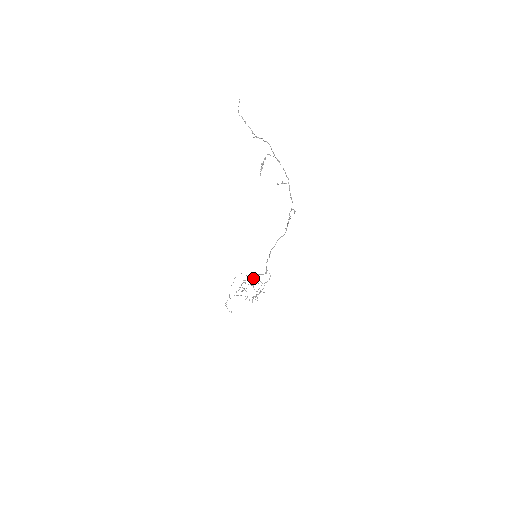
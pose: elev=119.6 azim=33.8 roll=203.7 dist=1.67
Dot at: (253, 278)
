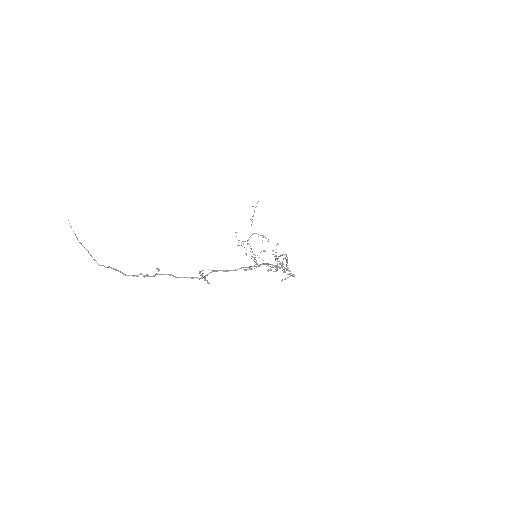
Dot at: (263, 250)
